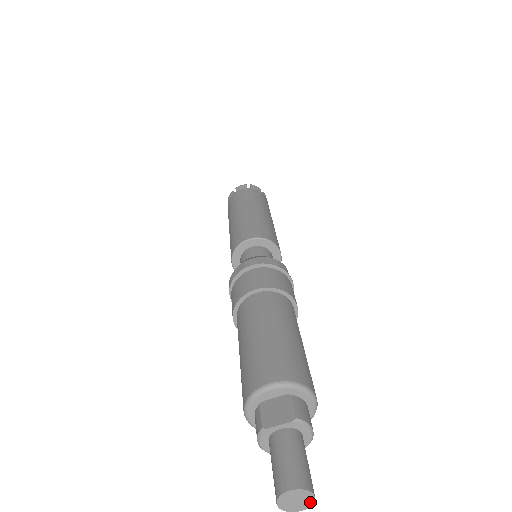
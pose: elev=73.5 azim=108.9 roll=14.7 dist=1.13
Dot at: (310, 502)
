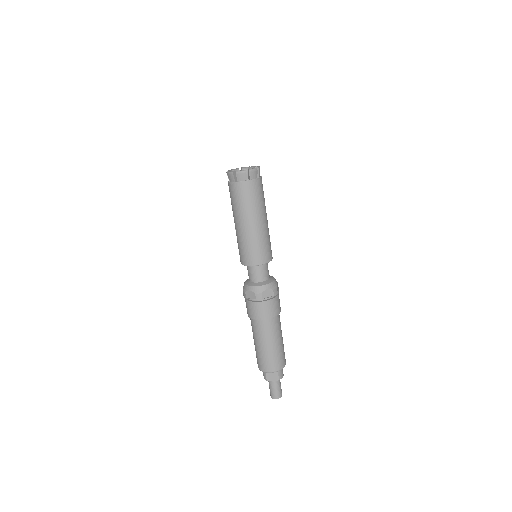
Dot at: occluded
